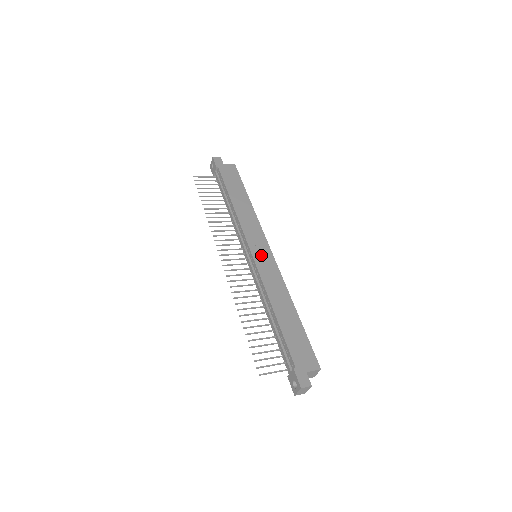
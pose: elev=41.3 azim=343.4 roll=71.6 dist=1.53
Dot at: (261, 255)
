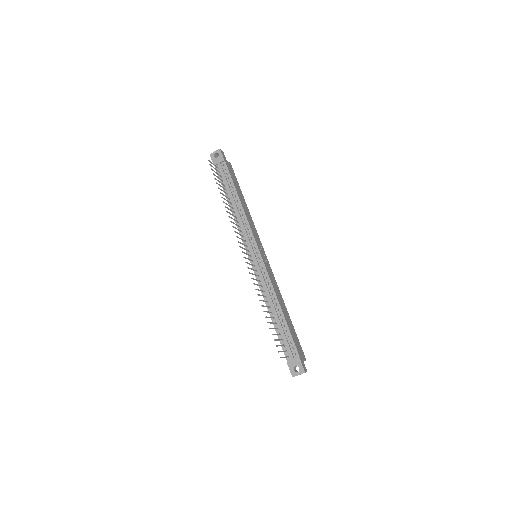
Dot at: (264, 258)
